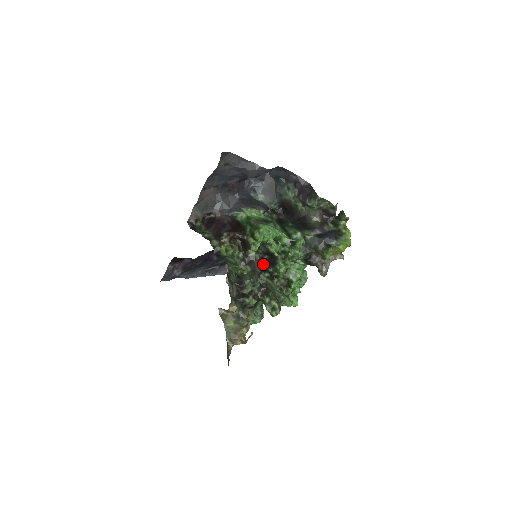
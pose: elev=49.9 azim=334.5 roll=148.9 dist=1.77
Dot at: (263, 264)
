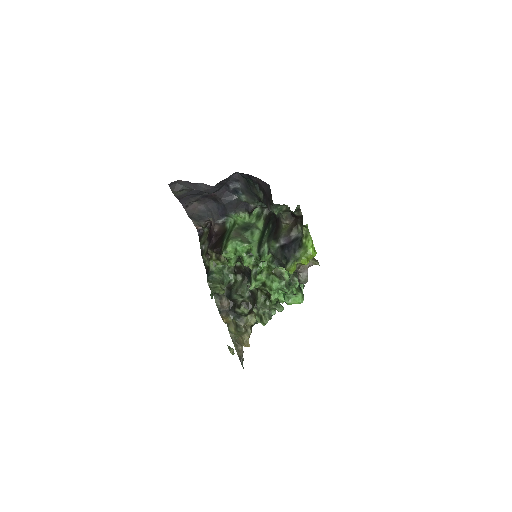
Dot at: occluded
